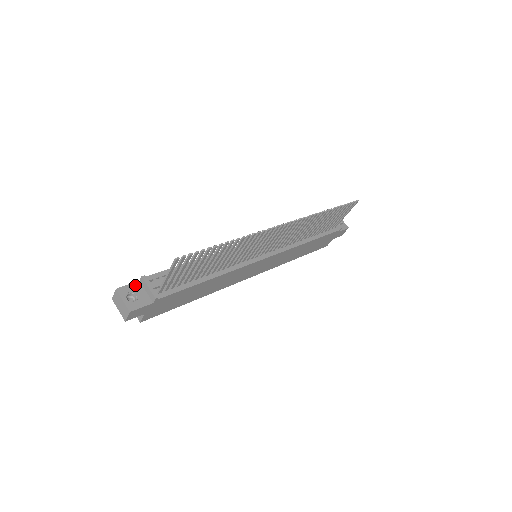
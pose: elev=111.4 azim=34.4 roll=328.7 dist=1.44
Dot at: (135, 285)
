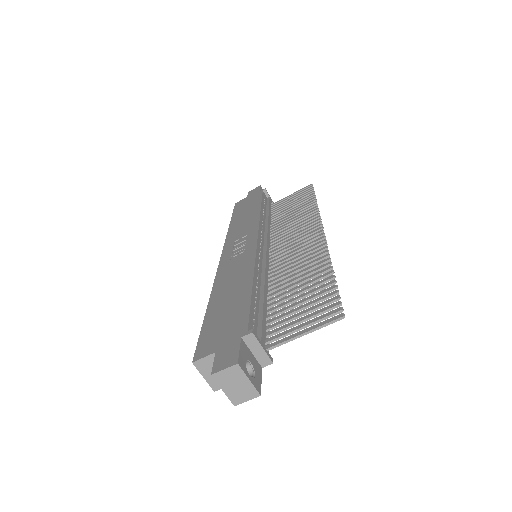
Dot at: (243, 347)
